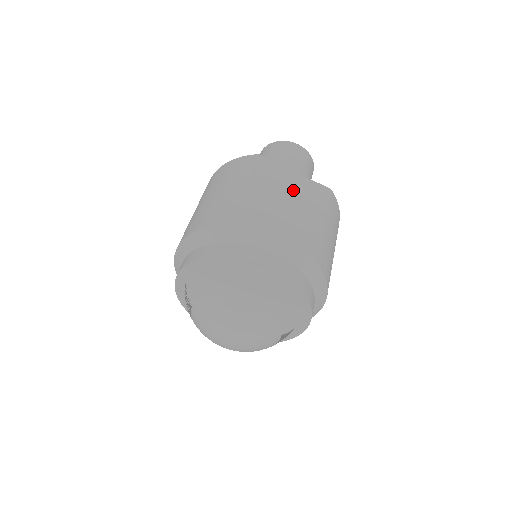
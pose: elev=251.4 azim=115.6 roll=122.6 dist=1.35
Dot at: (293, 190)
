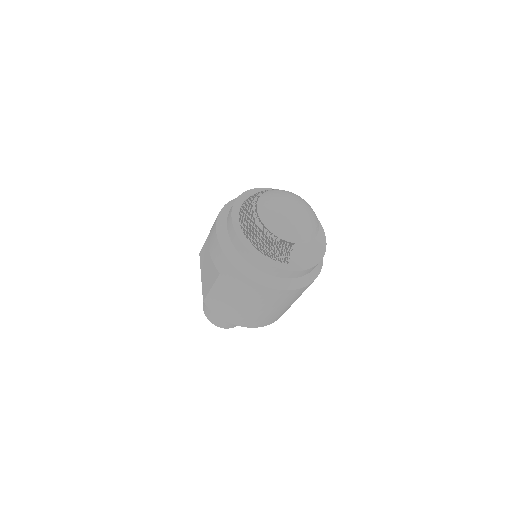
Dot at: occluded
